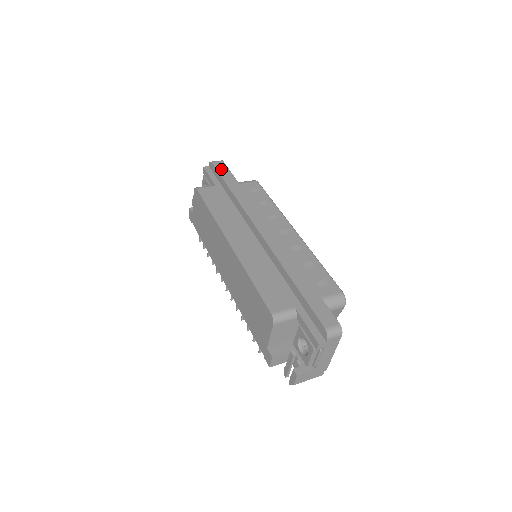
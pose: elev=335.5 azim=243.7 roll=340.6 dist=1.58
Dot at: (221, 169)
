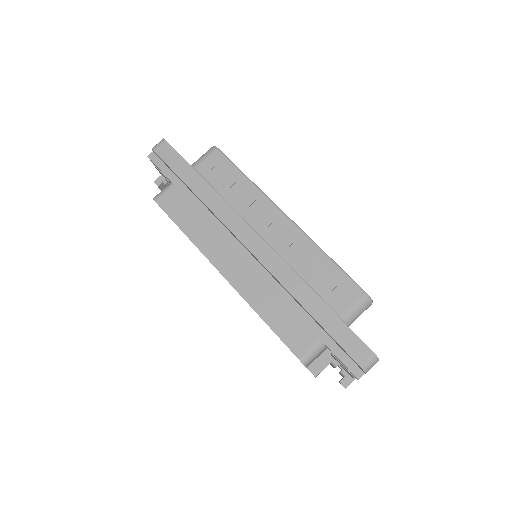
Dot at: (169, 158)
